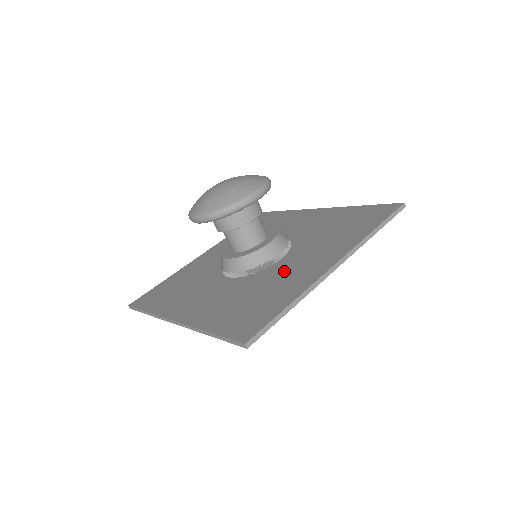
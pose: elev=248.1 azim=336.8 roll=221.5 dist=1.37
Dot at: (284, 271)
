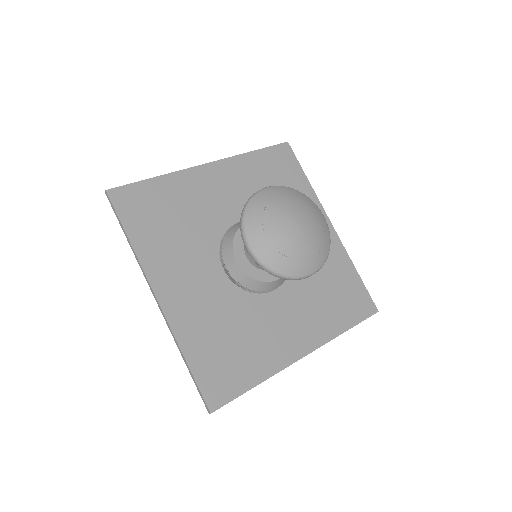
Dot at: (269, 320)
